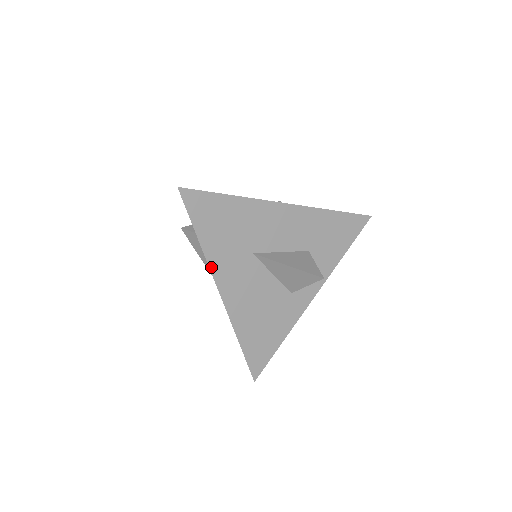
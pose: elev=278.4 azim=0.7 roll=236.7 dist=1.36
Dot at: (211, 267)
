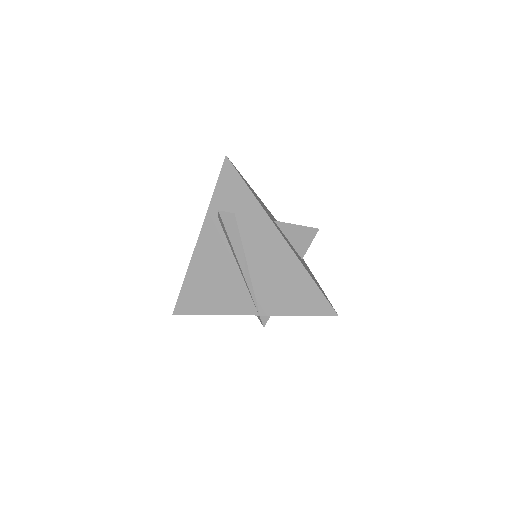
Dot at: (267, 214)
